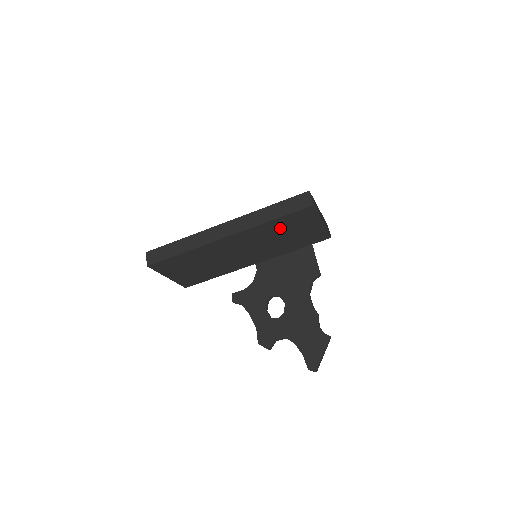
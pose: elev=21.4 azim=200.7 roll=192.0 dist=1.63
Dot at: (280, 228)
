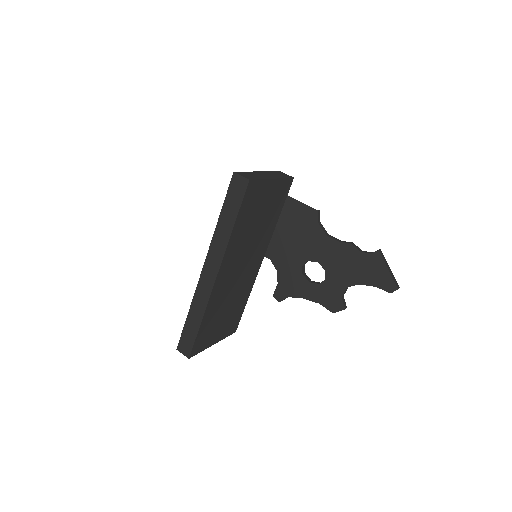
Dot at: (247, 223)
